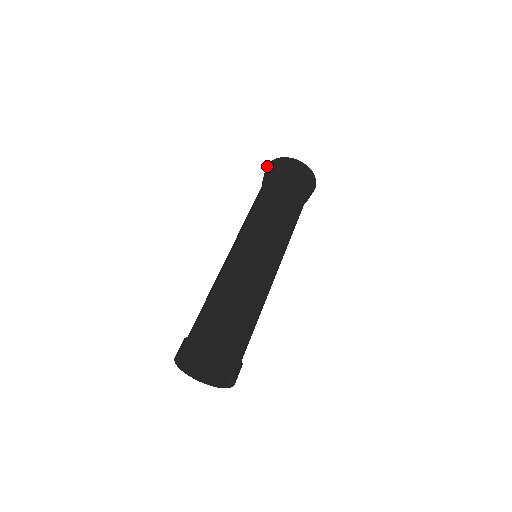
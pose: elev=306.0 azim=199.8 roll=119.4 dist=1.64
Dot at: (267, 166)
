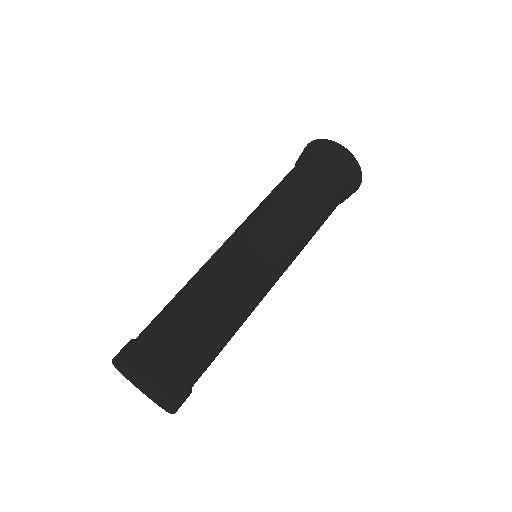
Dot at: occluded
